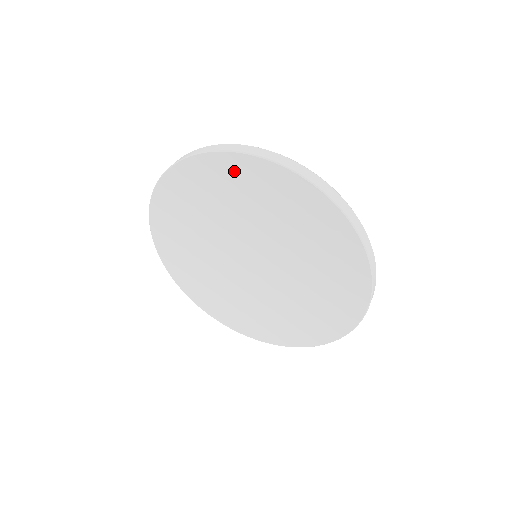
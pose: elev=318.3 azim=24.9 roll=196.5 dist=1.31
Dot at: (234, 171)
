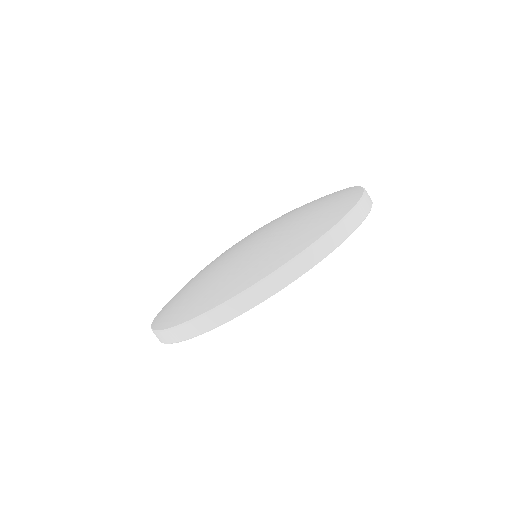
Dot at: occluded
